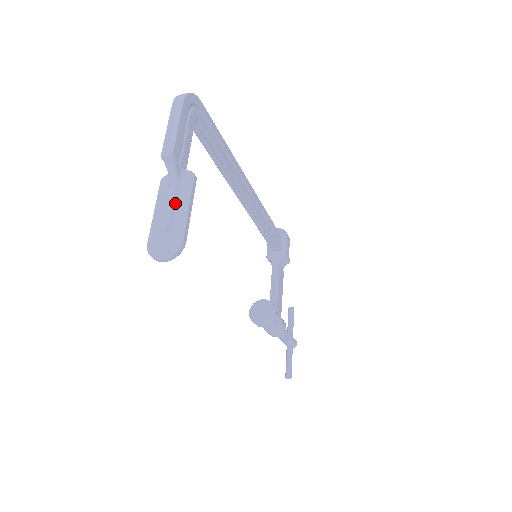
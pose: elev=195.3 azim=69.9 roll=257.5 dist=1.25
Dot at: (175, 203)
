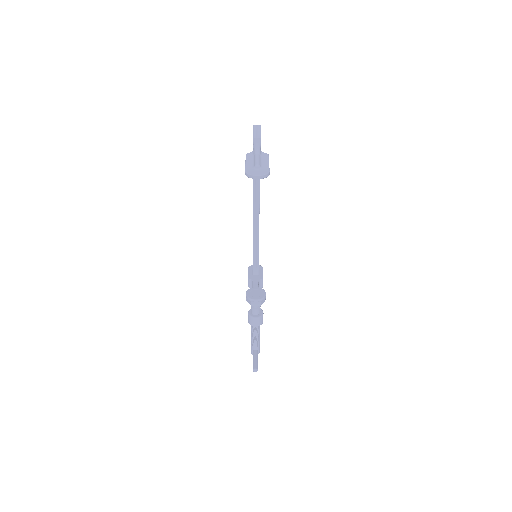
Dot at: (260, 160)
